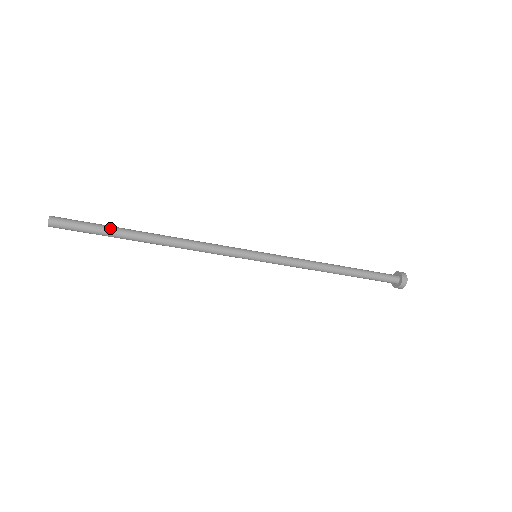
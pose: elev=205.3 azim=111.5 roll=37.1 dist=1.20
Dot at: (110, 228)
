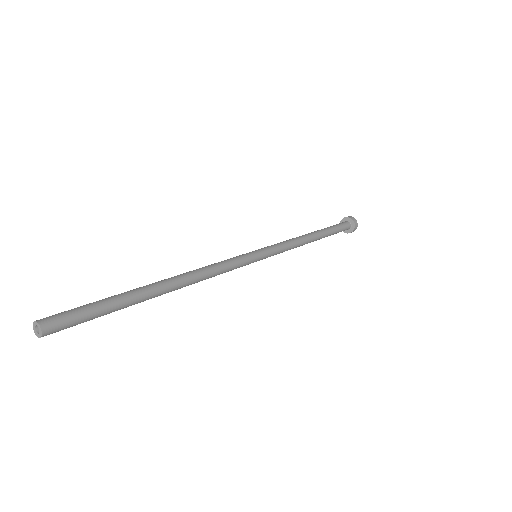
Dot at: (120, 309)
